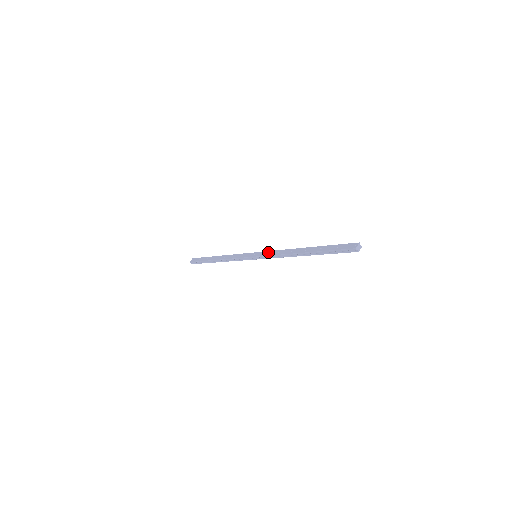
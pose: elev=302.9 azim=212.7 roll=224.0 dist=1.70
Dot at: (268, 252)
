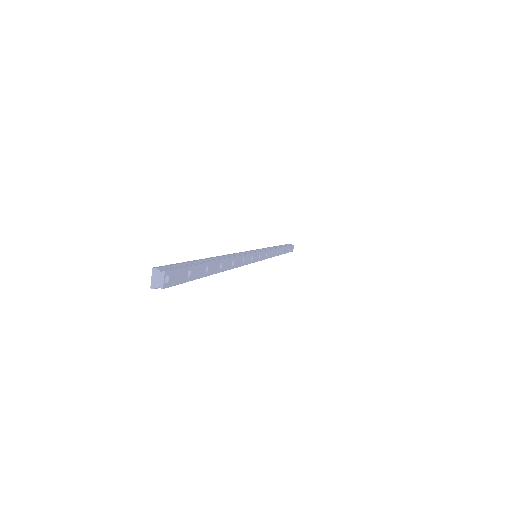
Dot at: occluded
